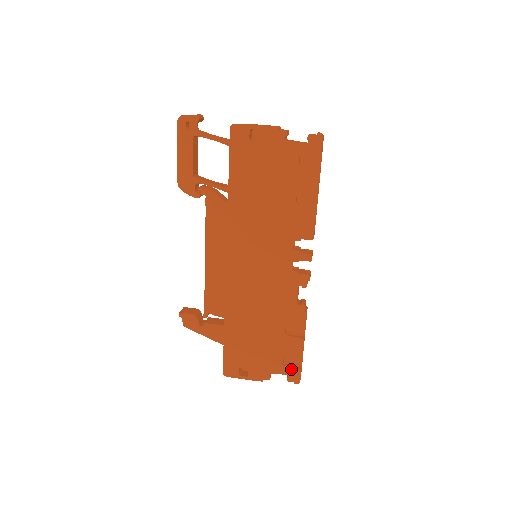
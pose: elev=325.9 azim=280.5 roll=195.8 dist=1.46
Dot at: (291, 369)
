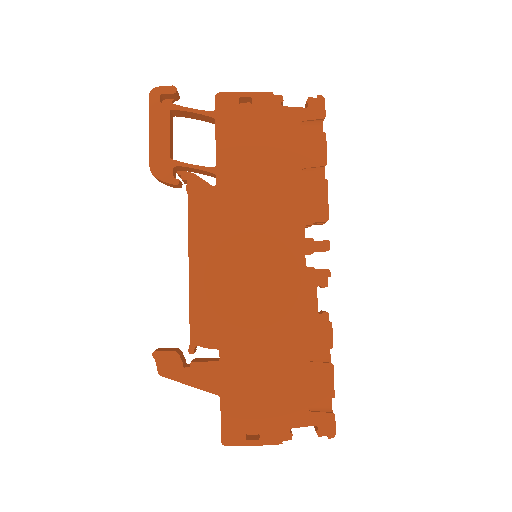
Dot at: (321, 415)
